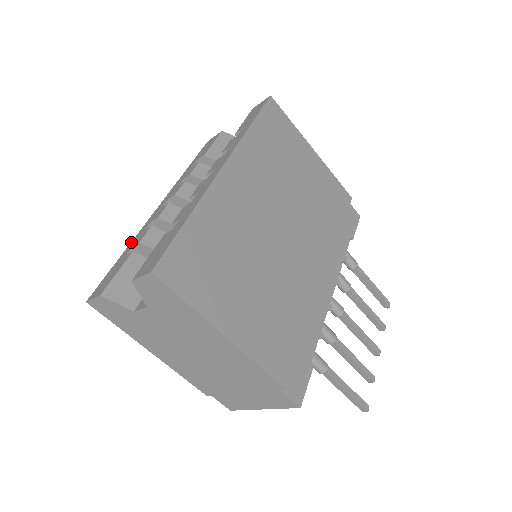
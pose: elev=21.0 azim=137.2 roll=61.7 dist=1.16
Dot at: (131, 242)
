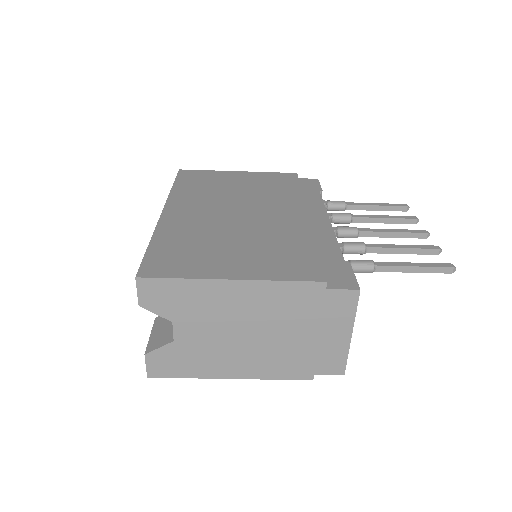
Dot at: occluded
